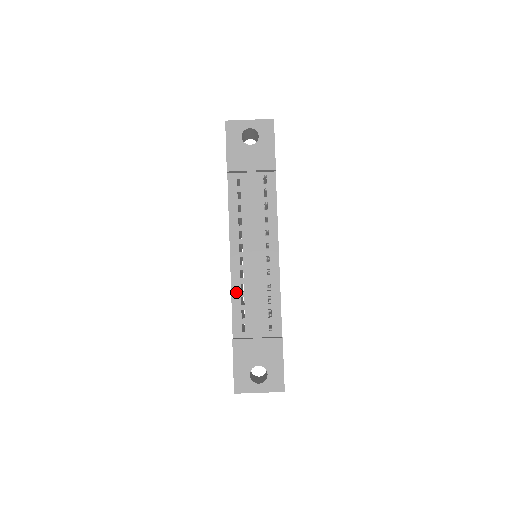
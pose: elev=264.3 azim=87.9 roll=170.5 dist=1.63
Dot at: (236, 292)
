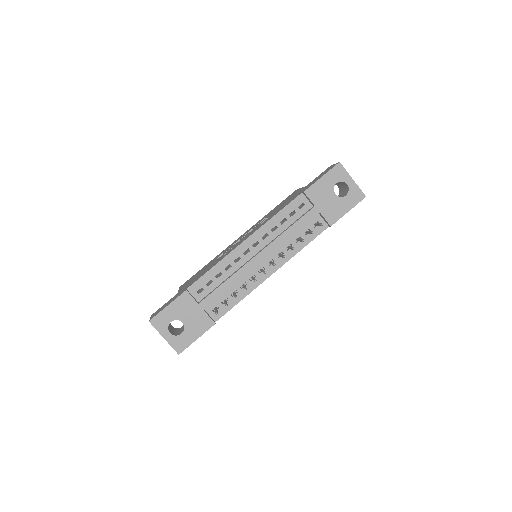
Dot at: (222, 265)
